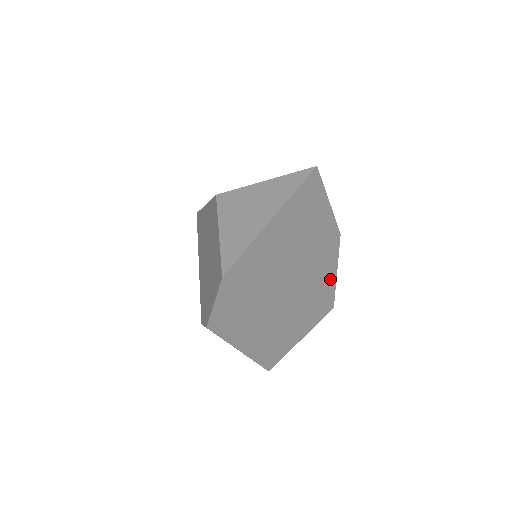
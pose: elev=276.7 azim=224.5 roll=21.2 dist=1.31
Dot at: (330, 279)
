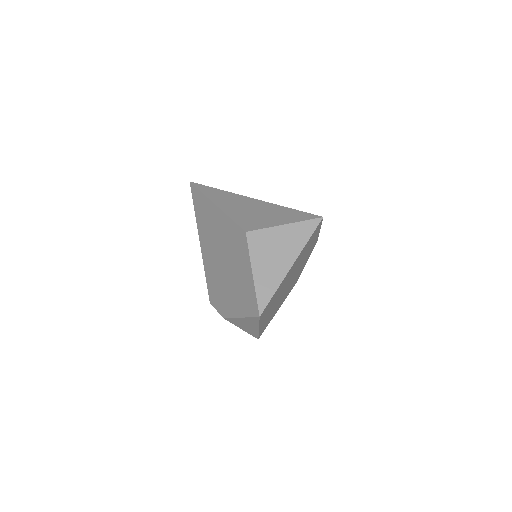
Dot at: (302, 268)
